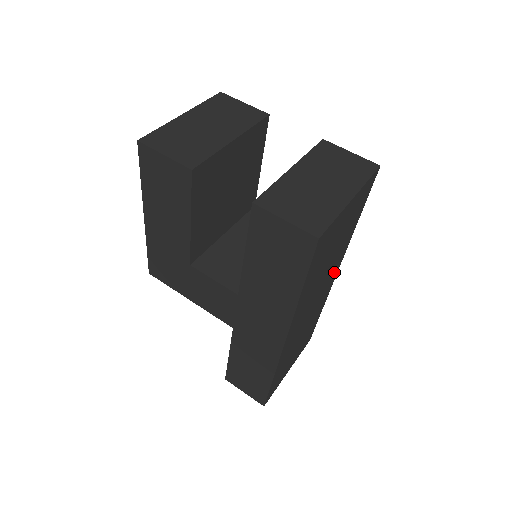
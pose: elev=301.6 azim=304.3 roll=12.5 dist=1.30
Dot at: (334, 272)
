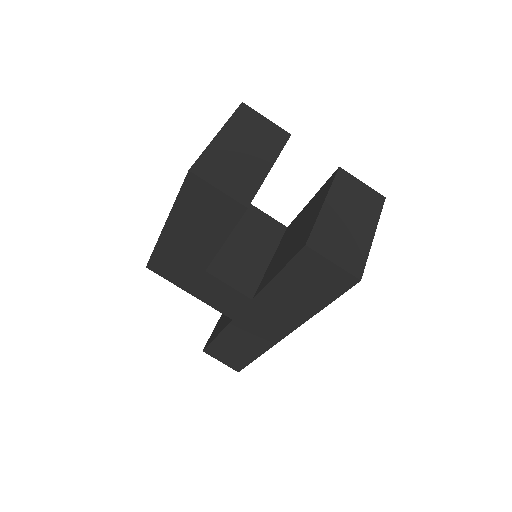
Dot at: occluded
